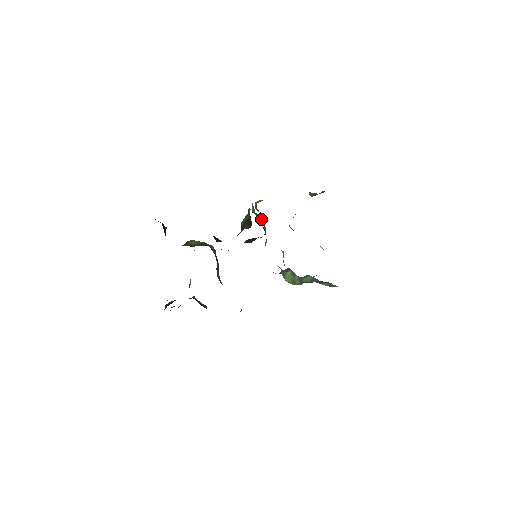
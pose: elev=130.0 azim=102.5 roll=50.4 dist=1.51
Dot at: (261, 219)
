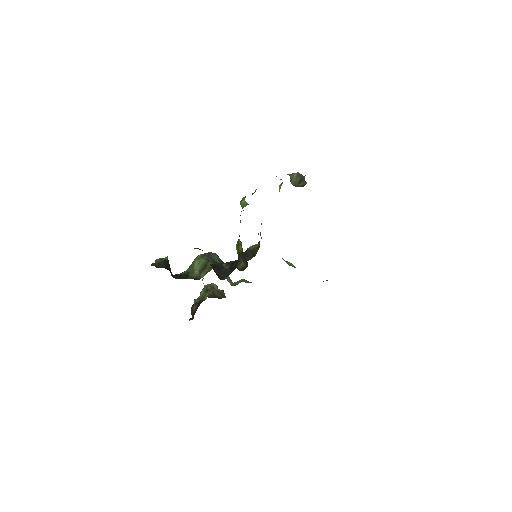
Dot at: occluded
